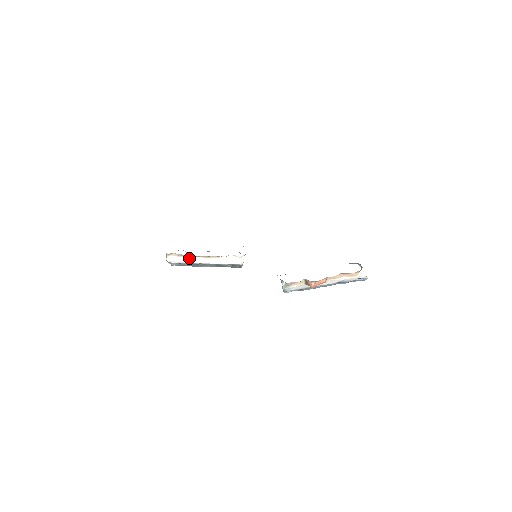
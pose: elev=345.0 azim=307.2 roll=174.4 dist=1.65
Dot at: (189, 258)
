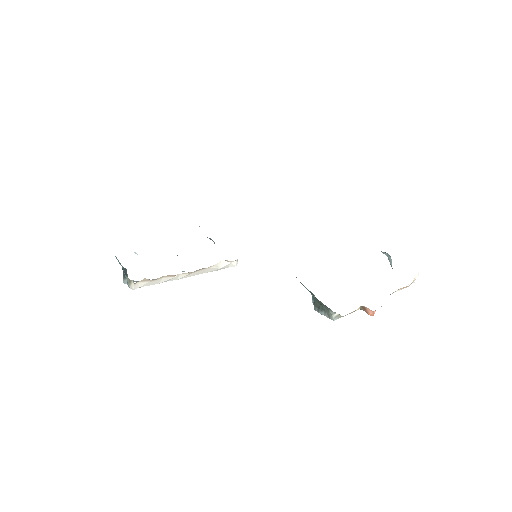
Dot at: (165, 278)
